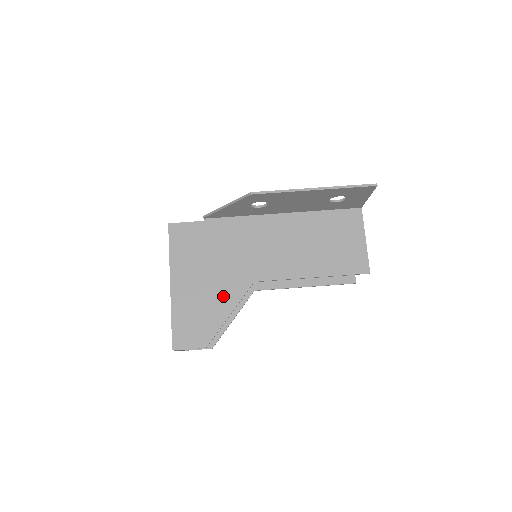
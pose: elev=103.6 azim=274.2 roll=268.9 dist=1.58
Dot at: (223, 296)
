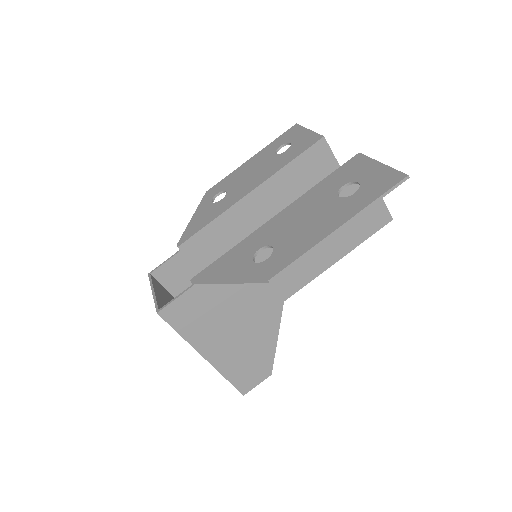
Dot at: (261, 332)
